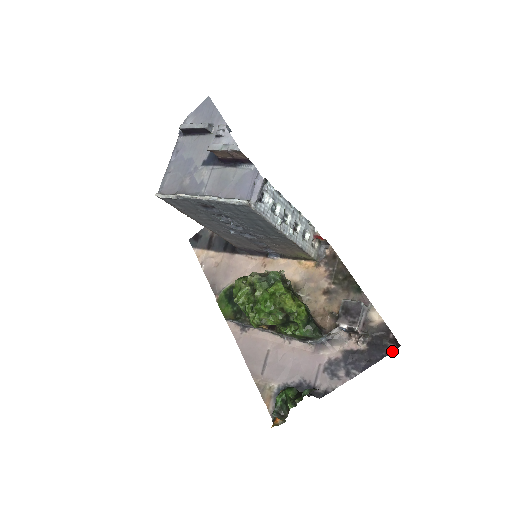
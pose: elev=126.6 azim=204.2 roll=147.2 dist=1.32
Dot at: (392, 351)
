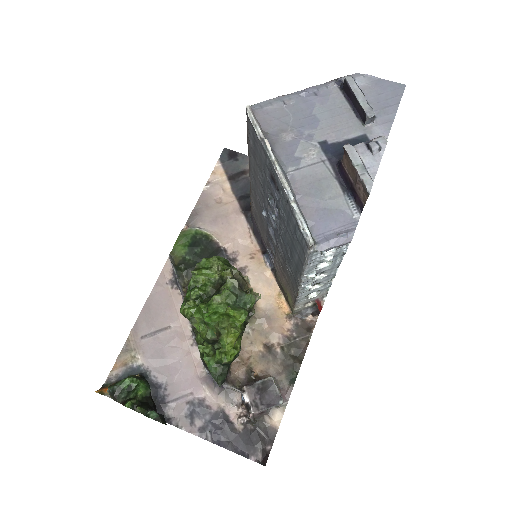
Dot at: (254, 459)
